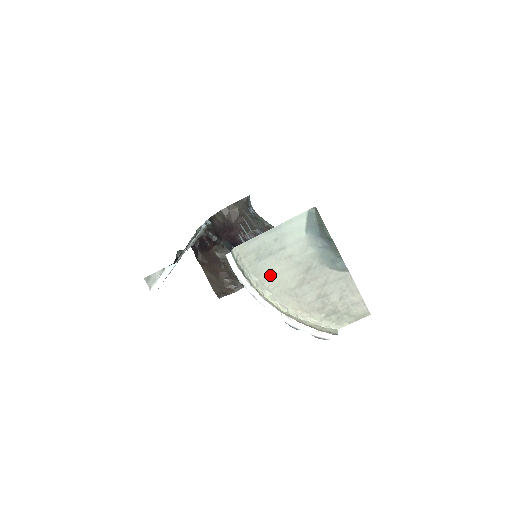
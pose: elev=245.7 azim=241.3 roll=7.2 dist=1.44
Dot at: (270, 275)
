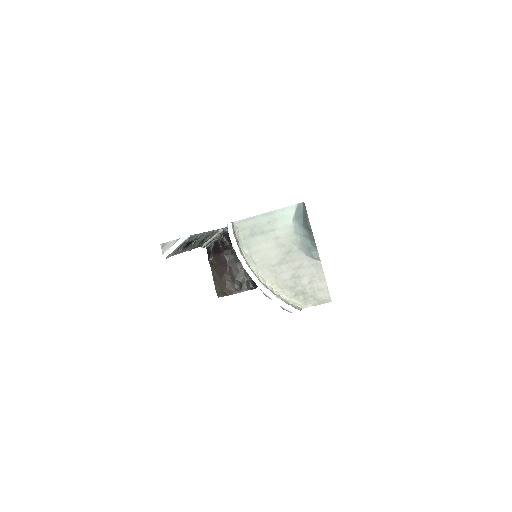
Dot at: (258, 250)
